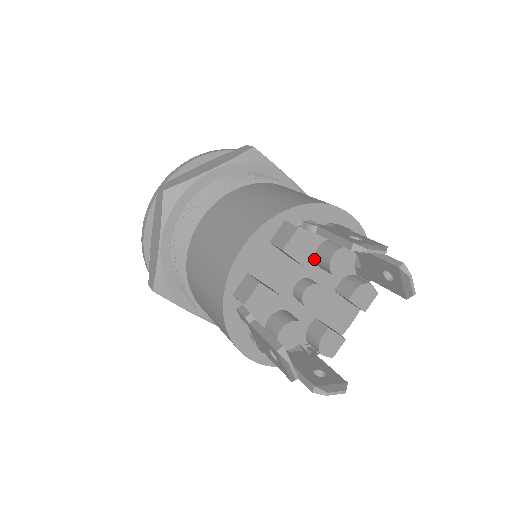
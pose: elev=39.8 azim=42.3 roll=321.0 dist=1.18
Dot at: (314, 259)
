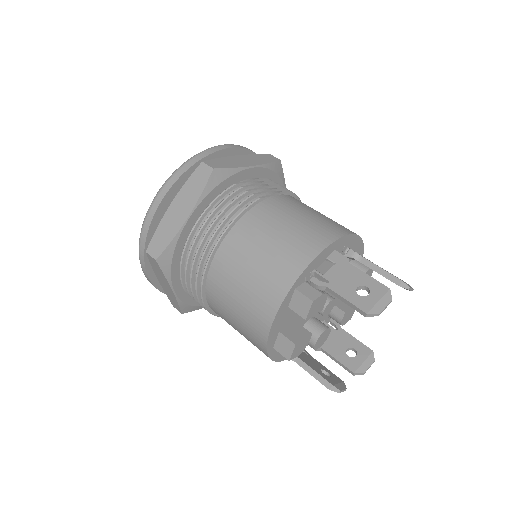
Dot at: occluded
